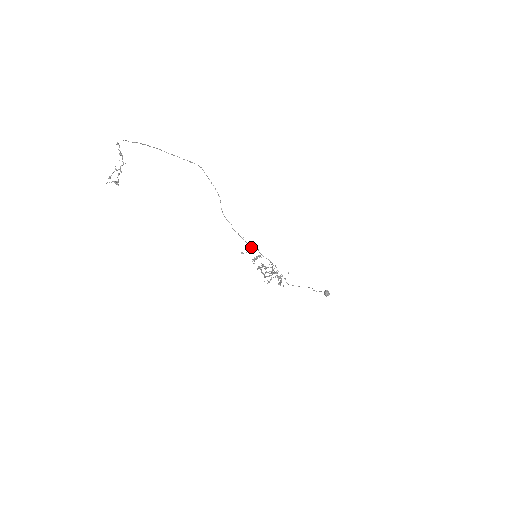
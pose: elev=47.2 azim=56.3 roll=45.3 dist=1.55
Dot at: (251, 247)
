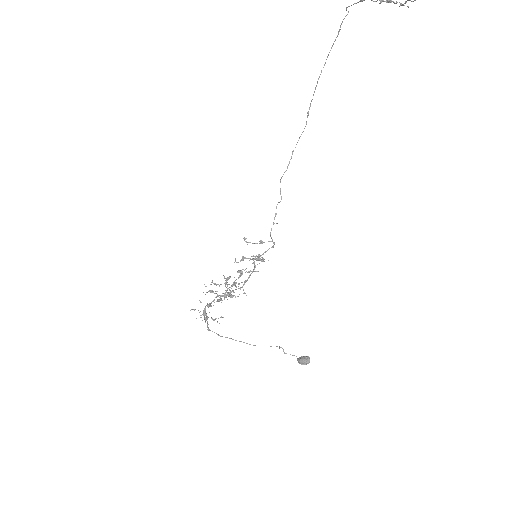
Dot at: (272, 240)
